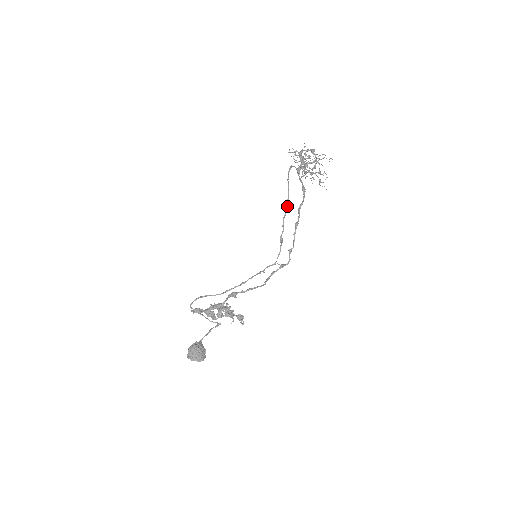
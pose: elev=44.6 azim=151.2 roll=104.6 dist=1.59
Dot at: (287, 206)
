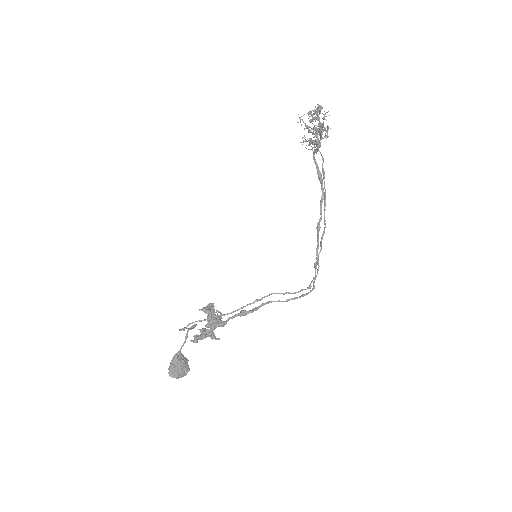
Dot at: occluded
